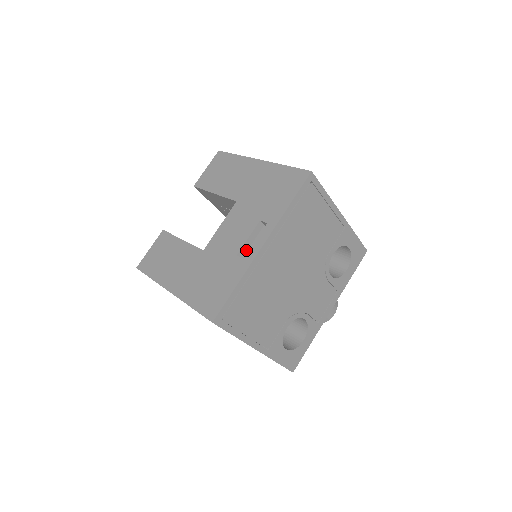
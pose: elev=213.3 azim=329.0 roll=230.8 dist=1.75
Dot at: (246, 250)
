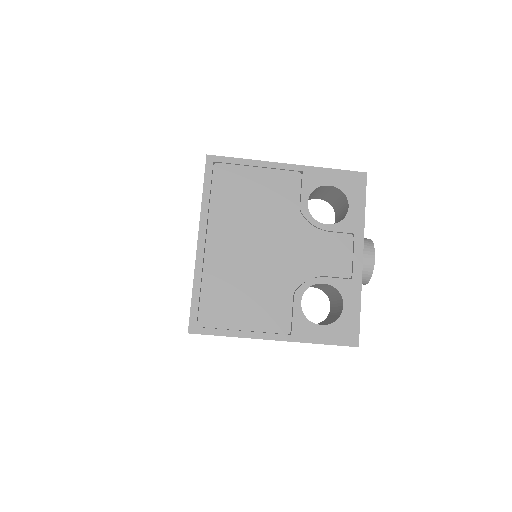
Dot at: occluded
